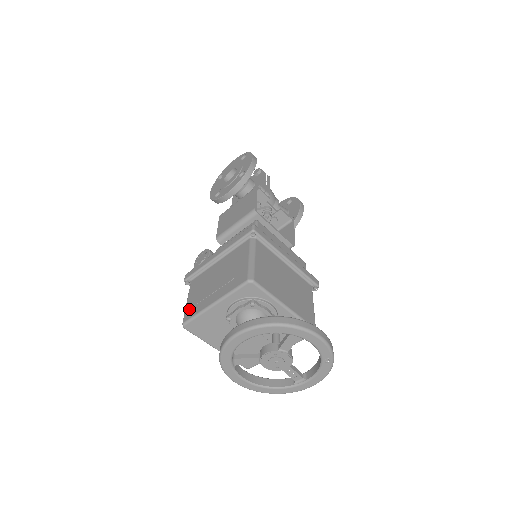
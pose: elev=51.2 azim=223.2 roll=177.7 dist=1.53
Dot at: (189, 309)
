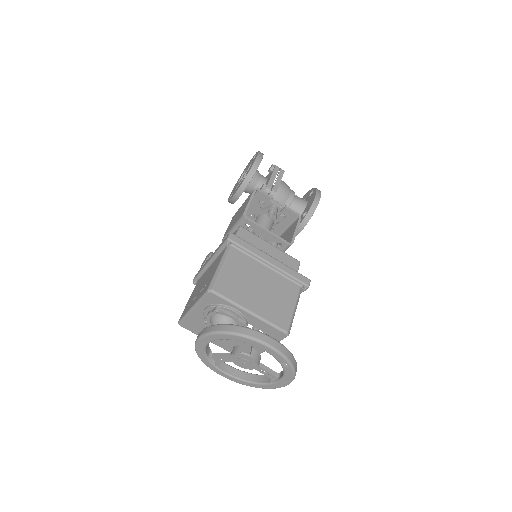
Dot at: (184, 309)
